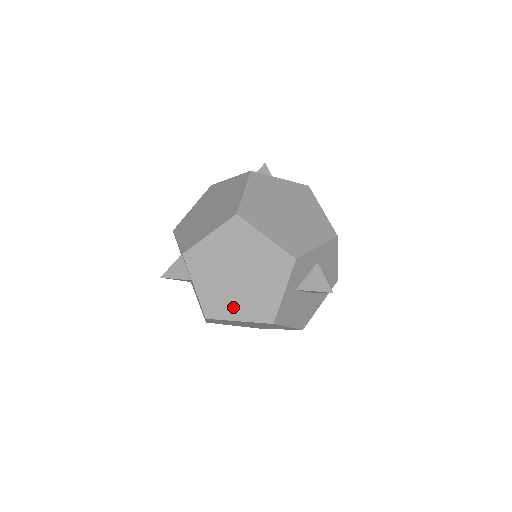
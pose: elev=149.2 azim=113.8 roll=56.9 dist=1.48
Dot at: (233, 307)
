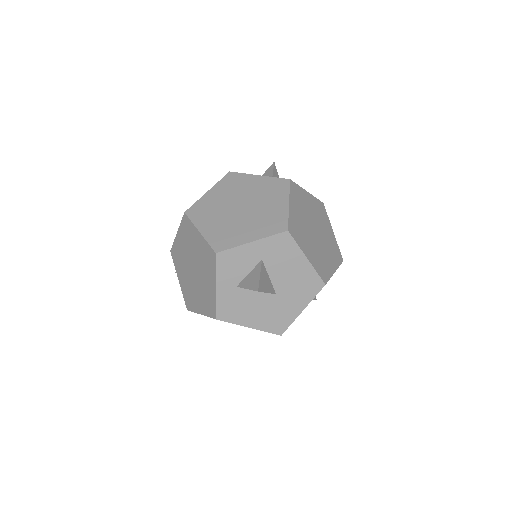
Dot at: (196, 300)
